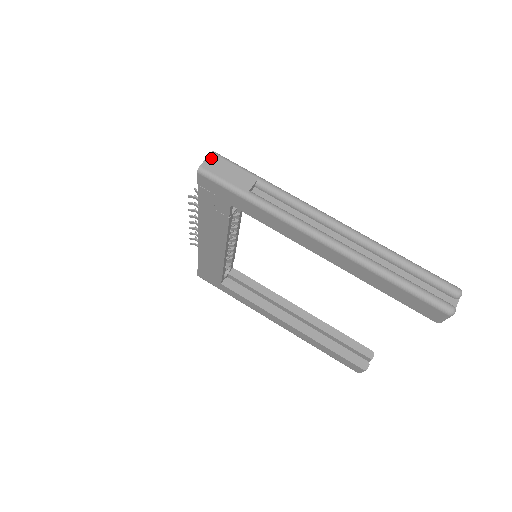
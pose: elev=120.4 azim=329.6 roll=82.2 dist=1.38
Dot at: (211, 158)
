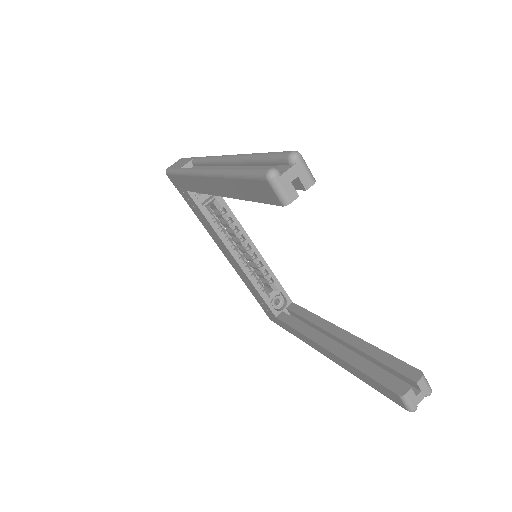
Dot at: (177, 161)
